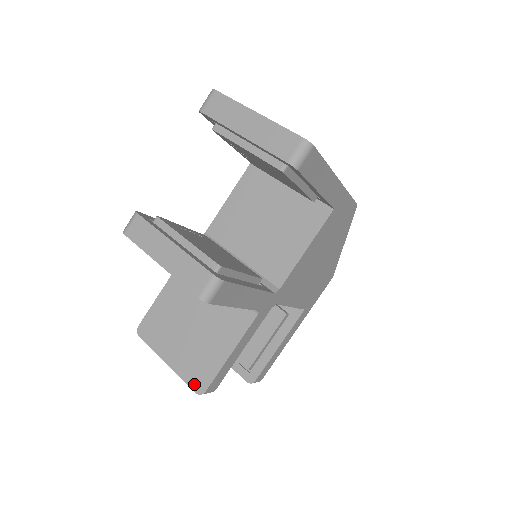
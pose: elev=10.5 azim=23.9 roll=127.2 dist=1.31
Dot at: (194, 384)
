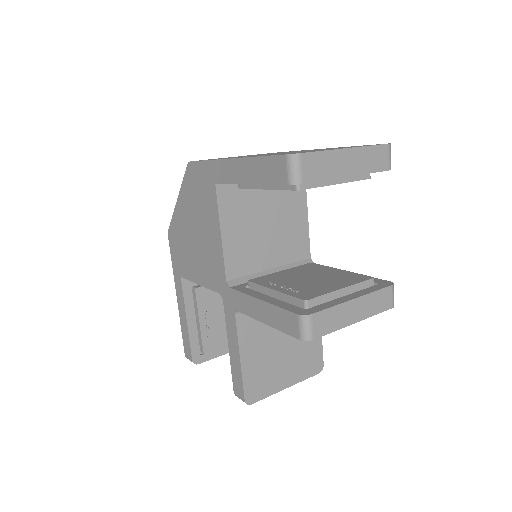
Dot at: (314, 371)
